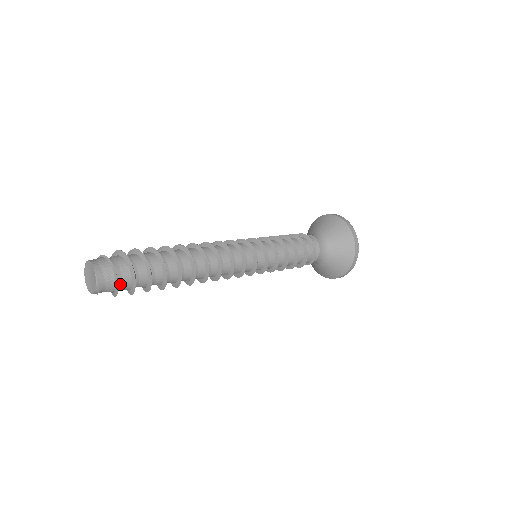
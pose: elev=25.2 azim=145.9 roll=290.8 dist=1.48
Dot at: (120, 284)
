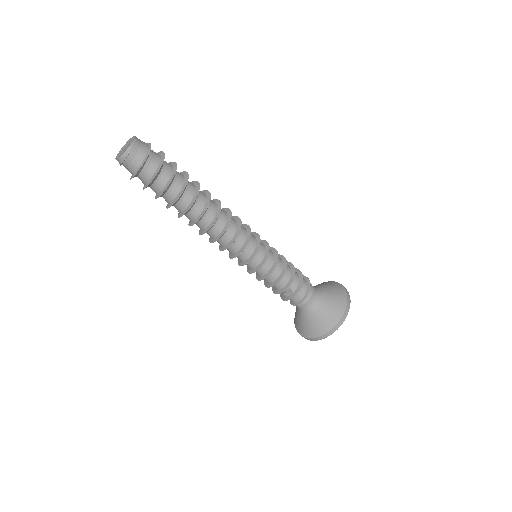
Dot at: (149, 160)
